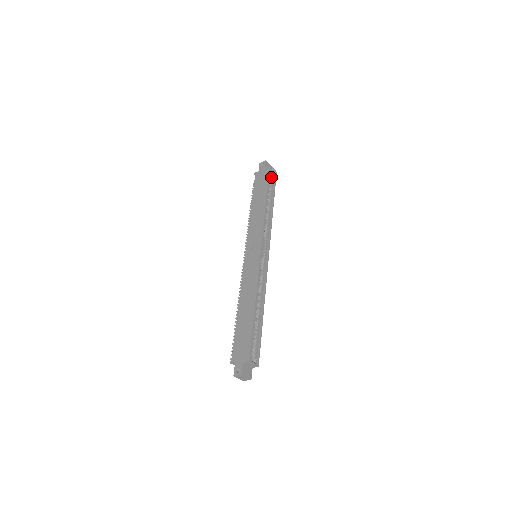
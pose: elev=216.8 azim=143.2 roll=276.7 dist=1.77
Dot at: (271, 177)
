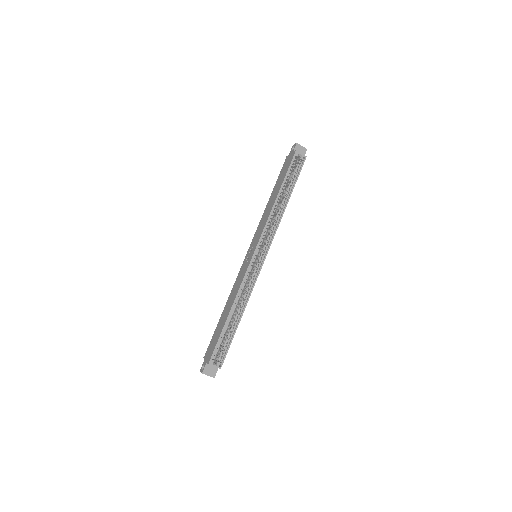
Dot at: (297, 164)
